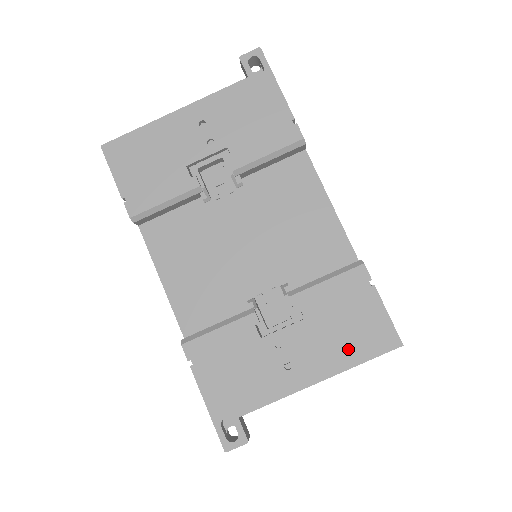
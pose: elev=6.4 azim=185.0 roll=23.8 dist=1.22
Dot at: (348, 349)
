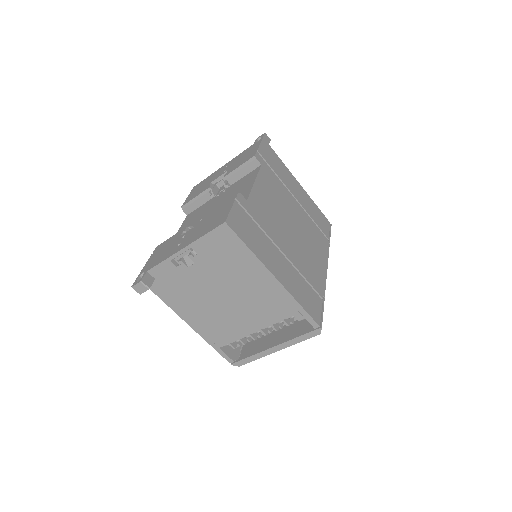
Dot at: (204, 231)
